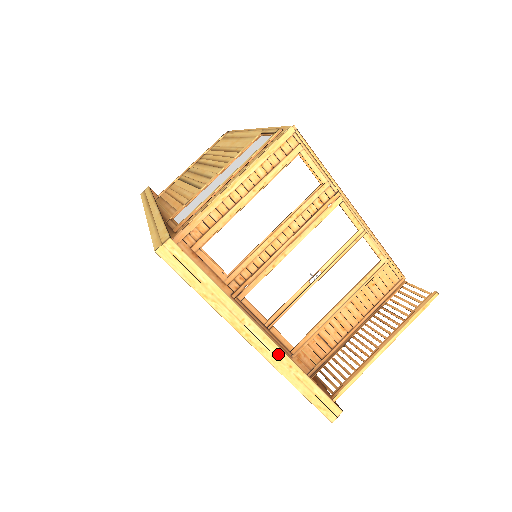
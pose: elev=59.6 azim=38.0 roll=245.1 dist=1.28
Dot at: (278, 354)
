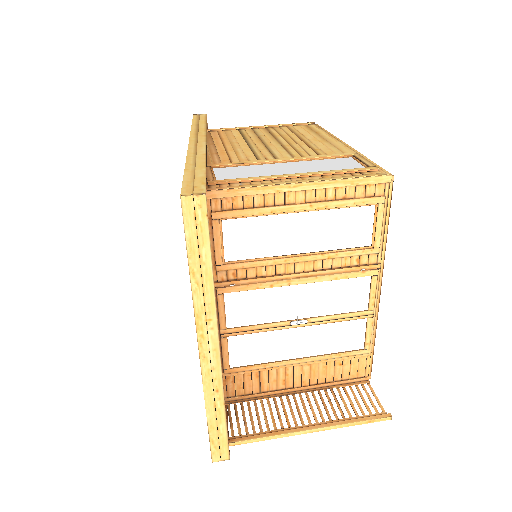
Dot at: (216, 372)
